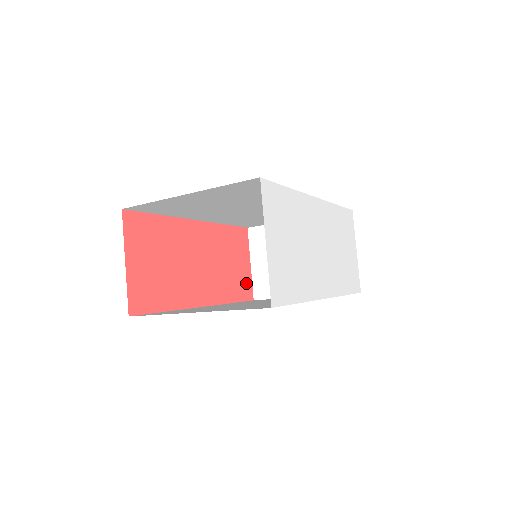
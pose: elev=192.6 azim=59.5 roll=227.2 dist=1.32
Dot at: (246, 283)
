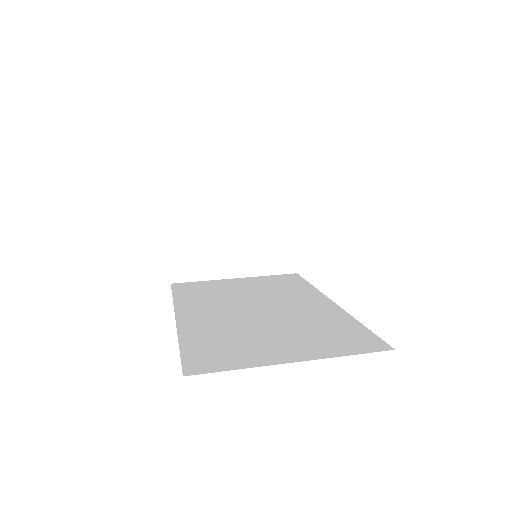
Dot at: occluded
